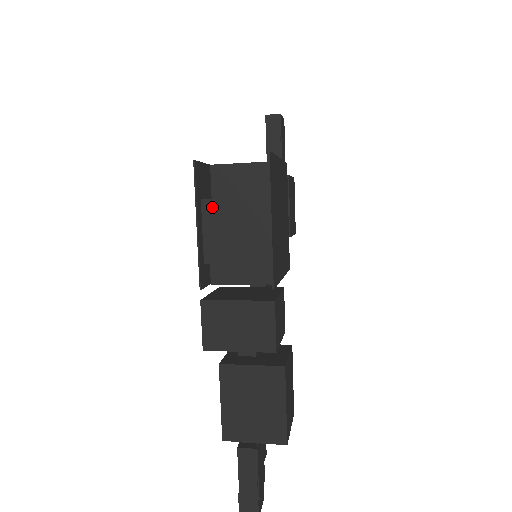
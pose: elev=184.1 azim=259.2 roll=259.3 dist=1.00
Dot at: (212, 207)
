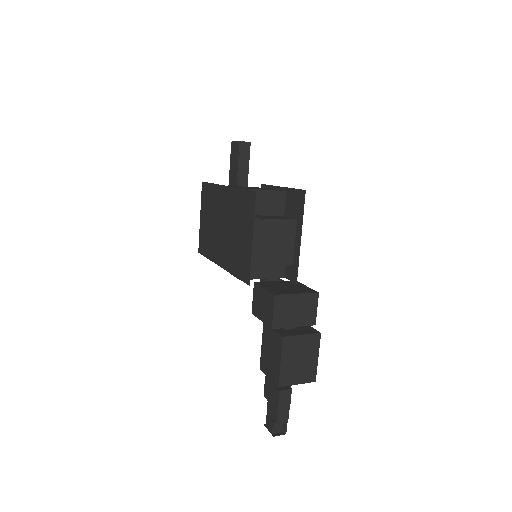
Dot at: (258, 225)
